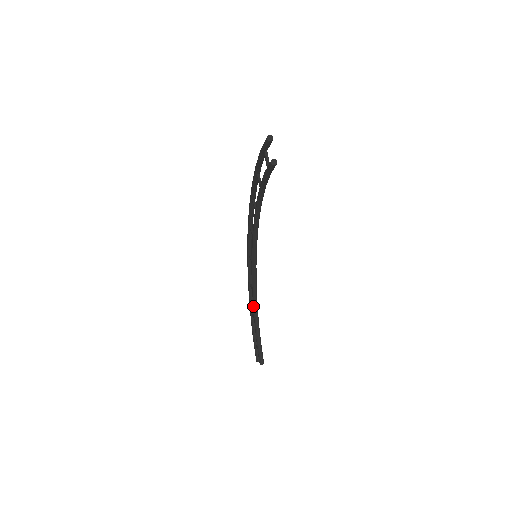
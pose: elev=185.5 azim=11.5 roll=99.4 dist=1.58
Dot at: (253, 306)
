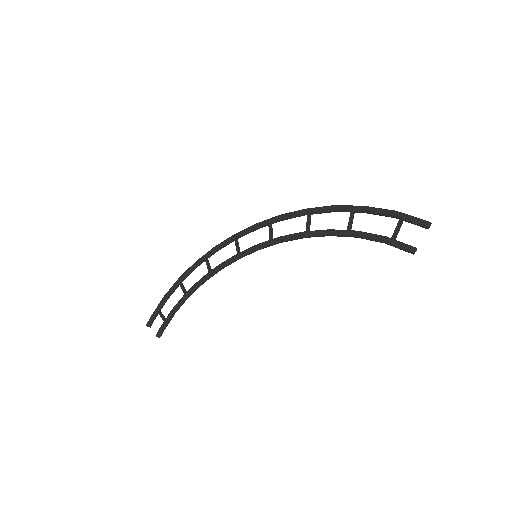
Dot at: (197, 284)
